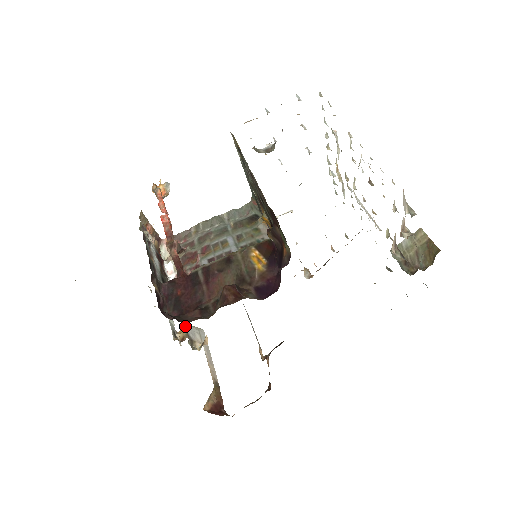
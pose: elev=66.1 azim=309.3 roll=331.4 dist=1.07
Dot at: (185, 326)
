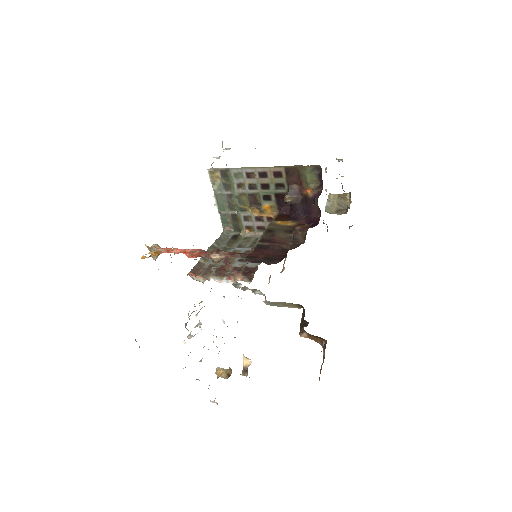
Dot at: (220, 368)
